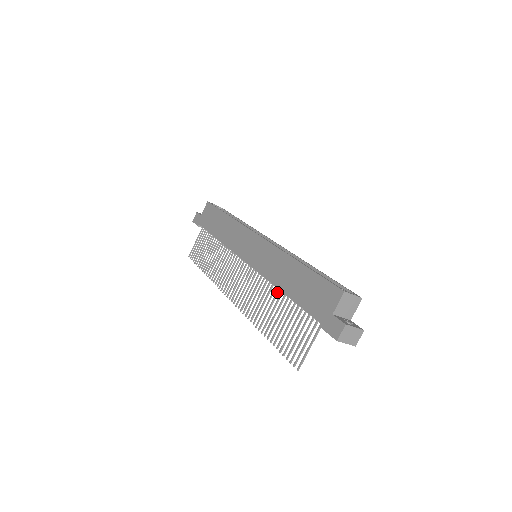
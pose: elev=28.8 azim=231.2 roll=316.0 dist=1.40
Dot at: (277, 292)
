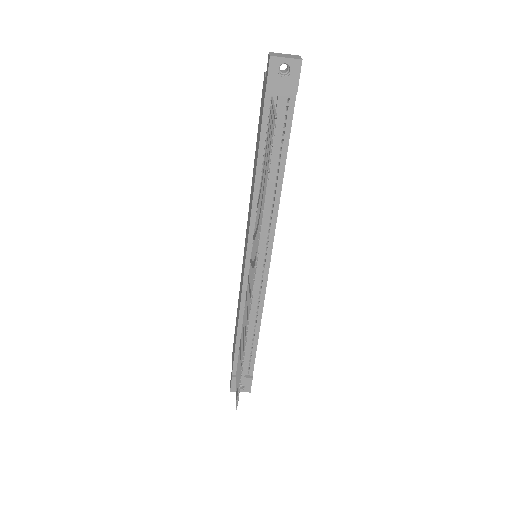
Dot at: (259, 193)
